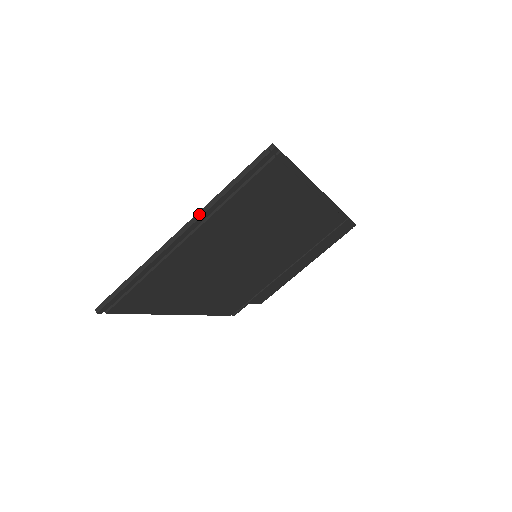
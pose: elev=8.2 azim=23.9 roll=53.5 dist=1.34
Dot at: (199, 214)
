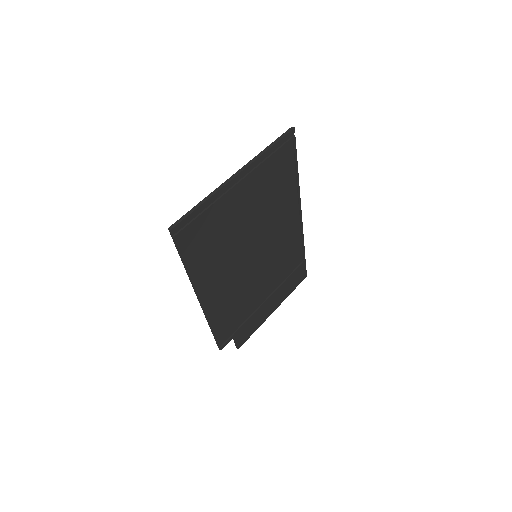
Dot at: (250, 162)
